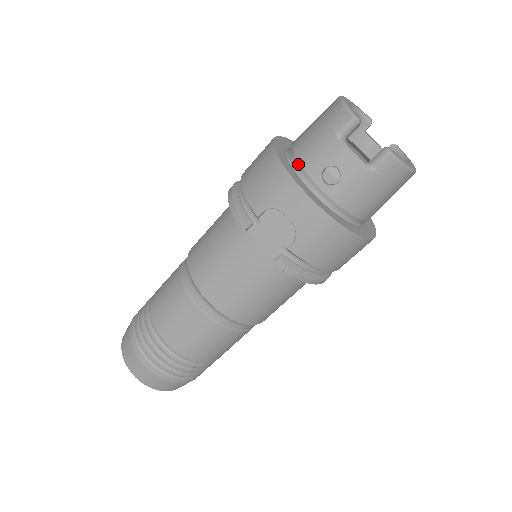
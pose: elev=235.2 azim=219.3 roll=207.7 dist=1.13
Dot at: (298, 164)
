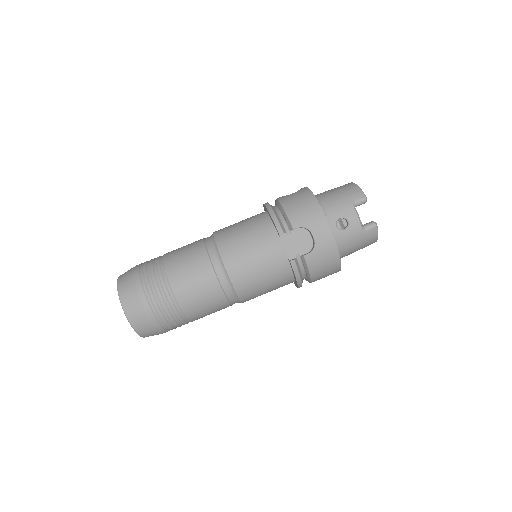
Dot at: (324, 209)
